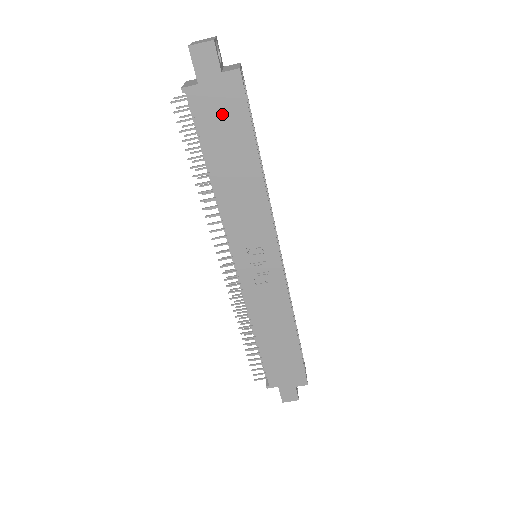
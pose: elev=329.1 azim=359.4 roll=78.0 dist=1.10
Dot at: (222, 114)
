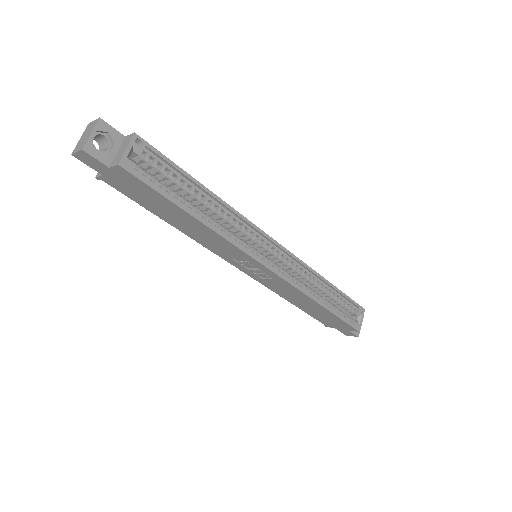
Dot at: (137, 191)
